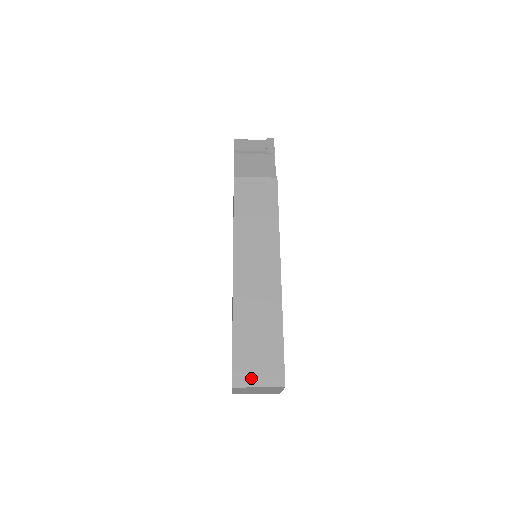
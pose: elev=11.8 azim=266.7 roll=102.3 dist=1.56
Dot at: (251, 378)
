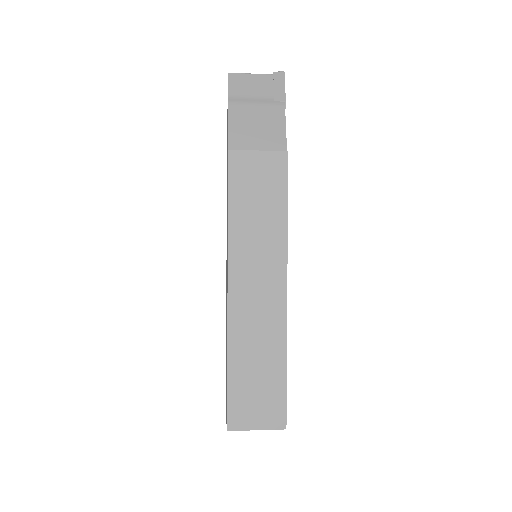
Dot at: (248, 420)
